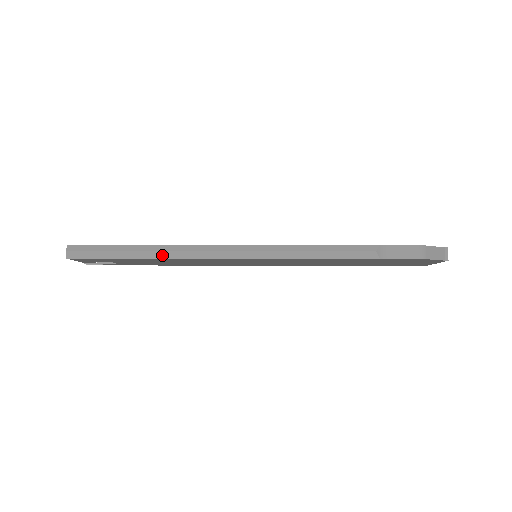
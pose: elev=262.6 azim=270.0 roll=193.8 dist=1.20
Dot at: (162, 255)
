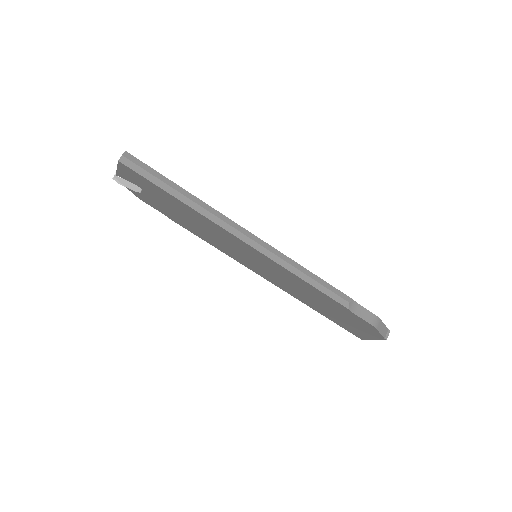
Dot at: (197, 208)
